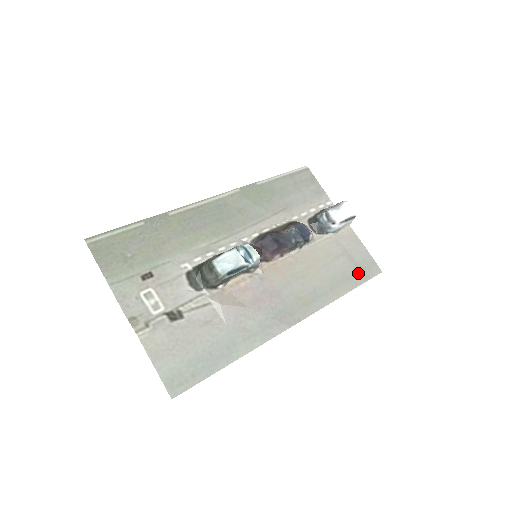
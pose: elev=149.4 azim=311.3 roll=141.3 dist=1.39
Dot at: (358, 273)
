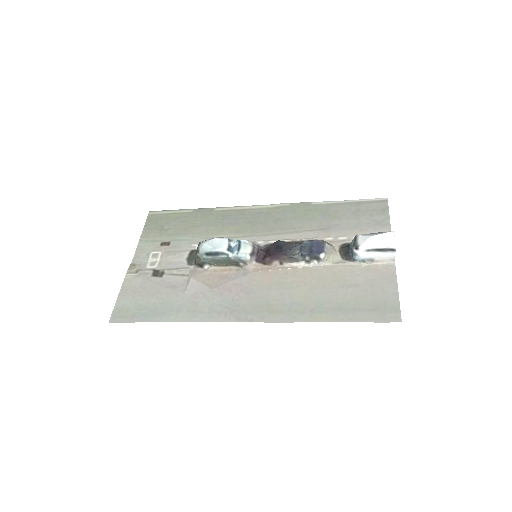
Dot at: (362, 310)
